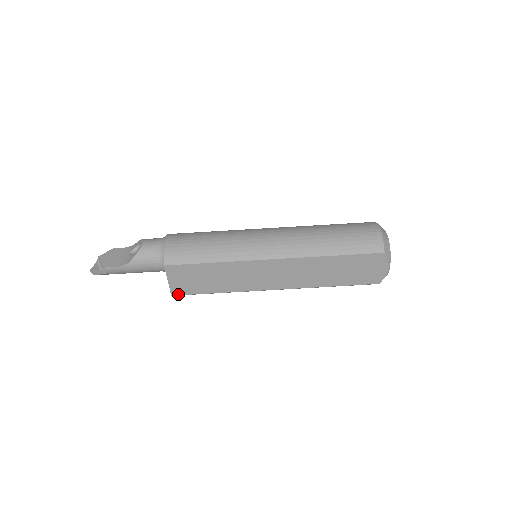
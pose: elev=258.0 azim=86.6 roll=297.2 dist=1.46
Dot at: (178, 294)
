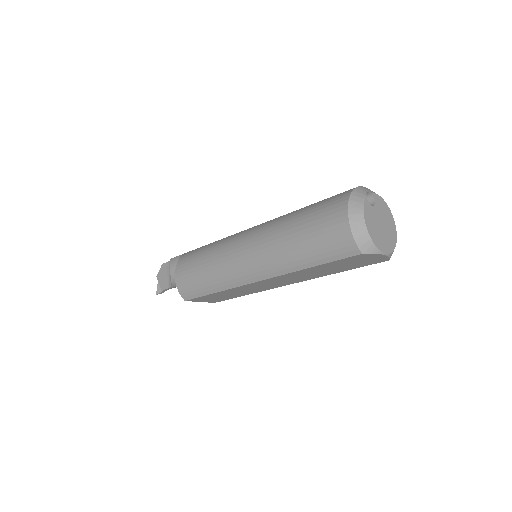
Dot at: occluded
